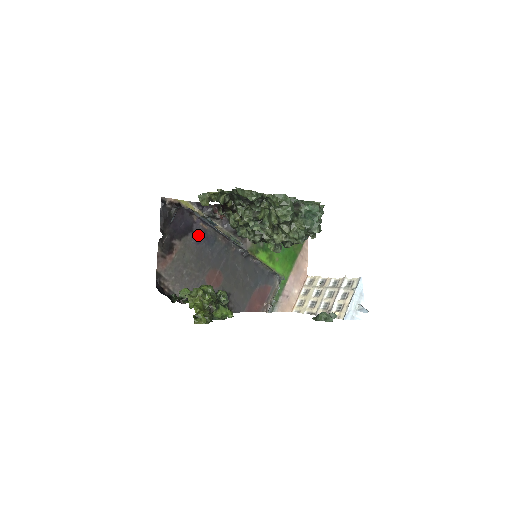
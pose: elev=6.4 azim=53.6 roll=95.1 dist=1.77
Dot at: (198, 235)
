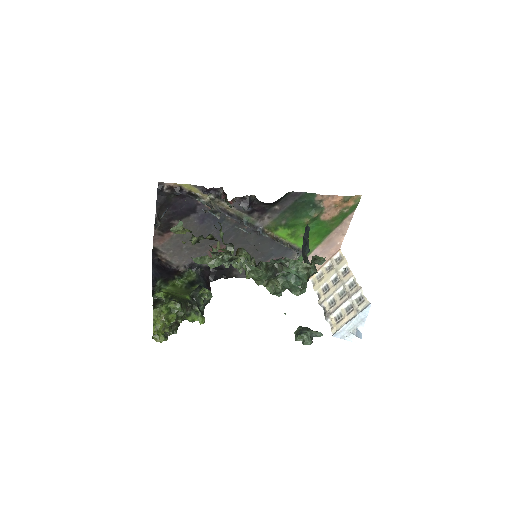
Dot at: (202, 215)
